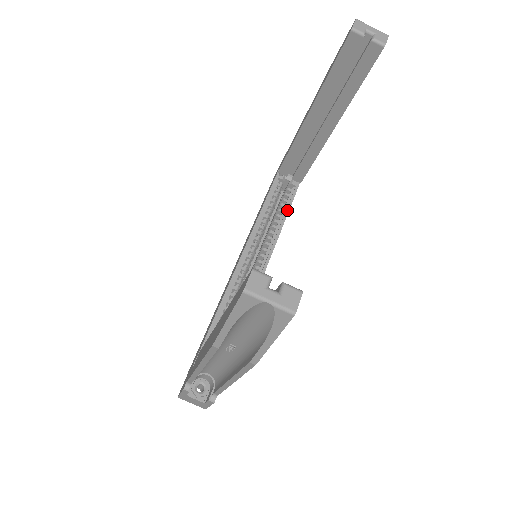
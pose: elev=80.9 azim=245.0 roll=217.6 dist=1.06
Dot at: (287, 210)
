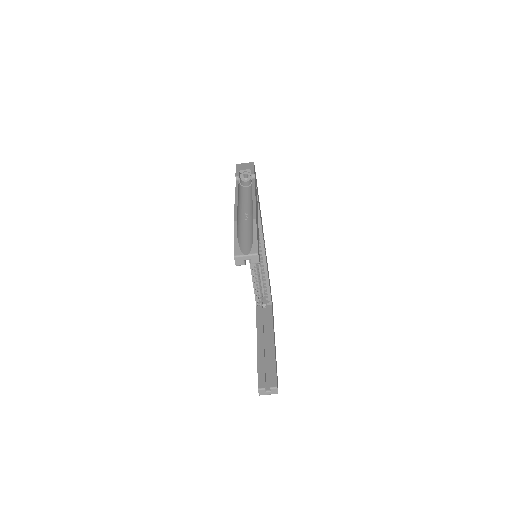
Dot at: (258, 213)
